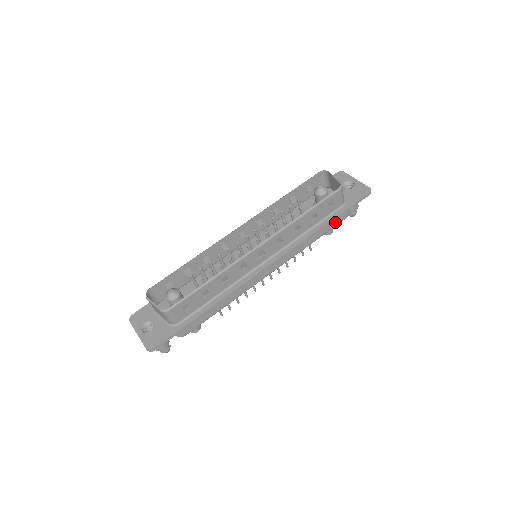
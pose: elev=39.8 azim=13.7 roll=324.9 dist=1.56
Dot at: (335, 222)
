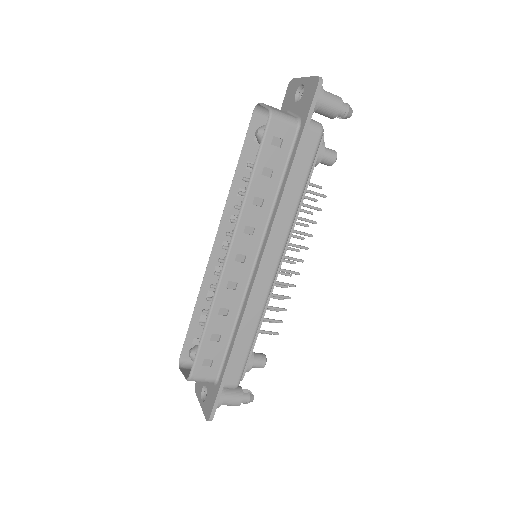
Dot at: (308, 153)
